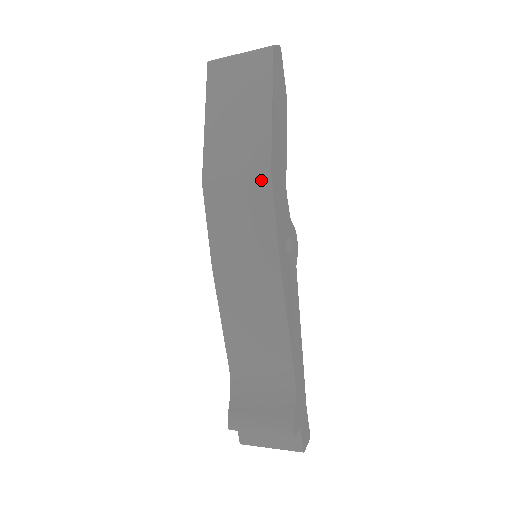
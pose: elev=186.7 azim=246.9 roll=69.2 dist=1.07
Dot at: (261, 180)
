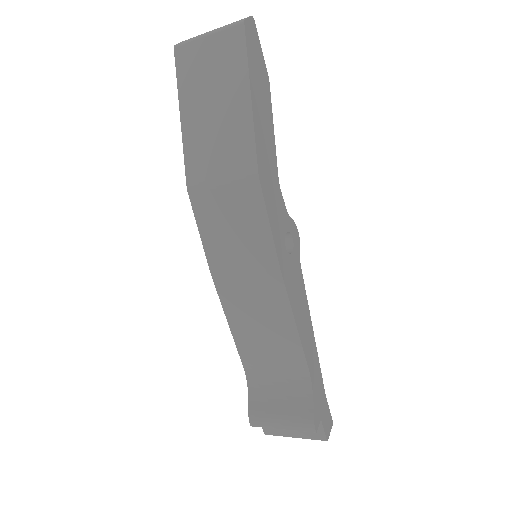
Dot at: (249, 183)
